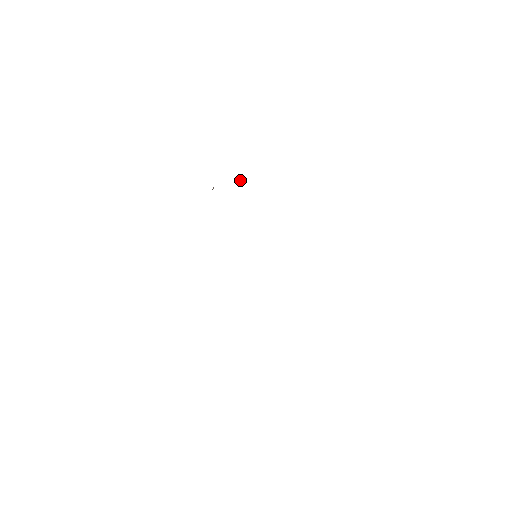
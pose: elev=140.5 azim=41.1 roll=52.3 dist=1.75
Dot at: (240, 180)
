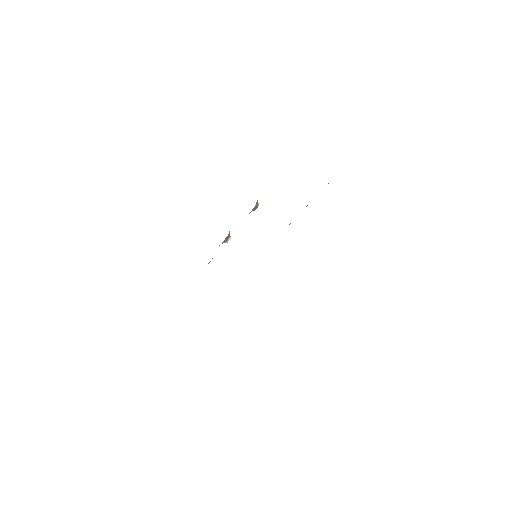
Dot at: (256, 205)
